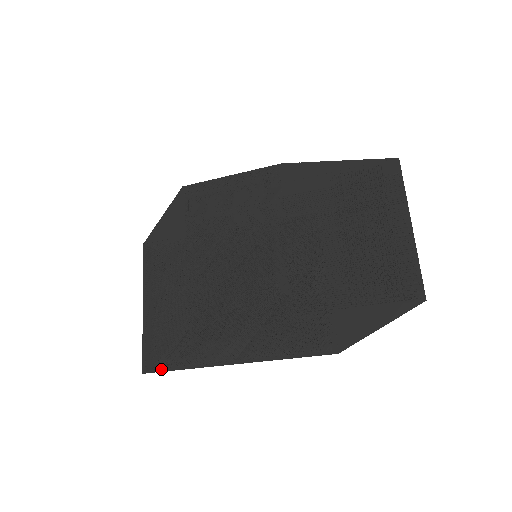
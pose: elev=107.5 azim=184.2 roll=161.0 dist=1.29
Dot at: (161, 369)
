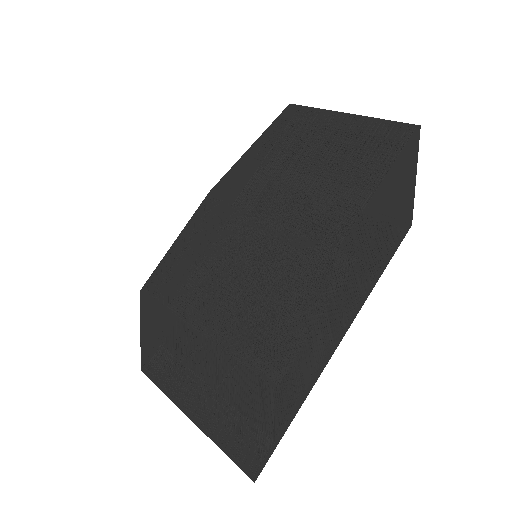
Dot at: (270, 450)
